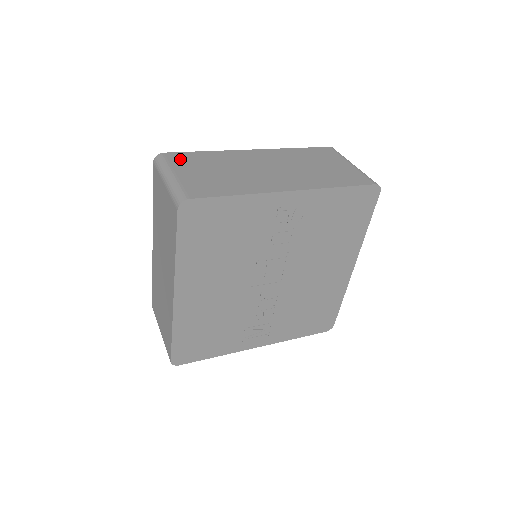
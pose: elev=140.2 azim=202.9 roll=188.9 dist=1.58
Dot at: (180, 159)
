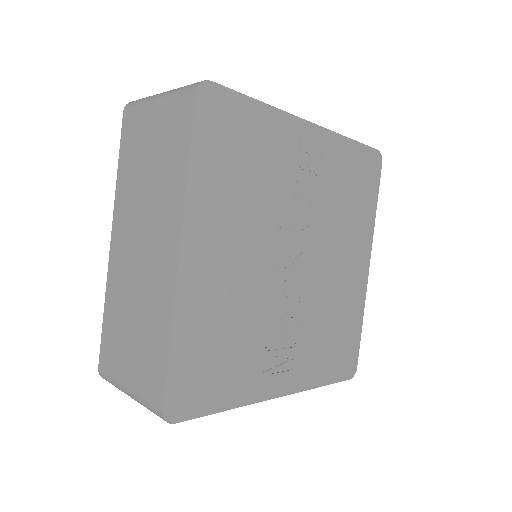
Dot at: occluded
